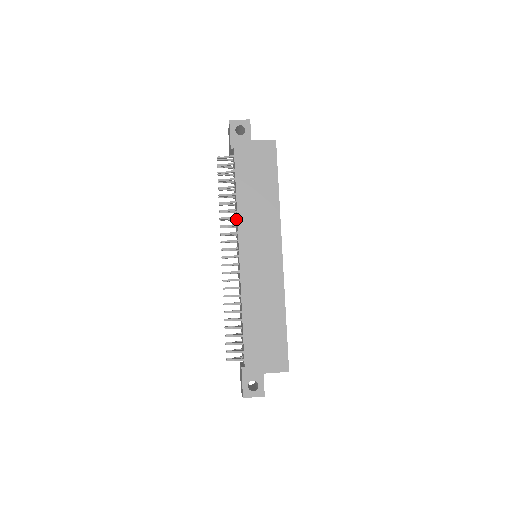
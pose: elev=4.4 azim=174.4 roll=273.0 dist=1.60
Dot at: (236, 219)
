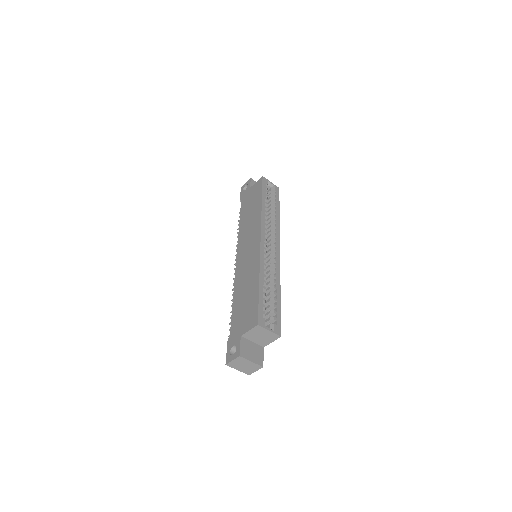
Dot at: occluded
